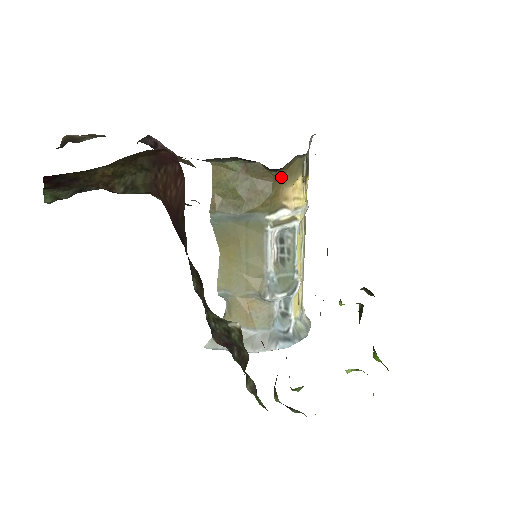
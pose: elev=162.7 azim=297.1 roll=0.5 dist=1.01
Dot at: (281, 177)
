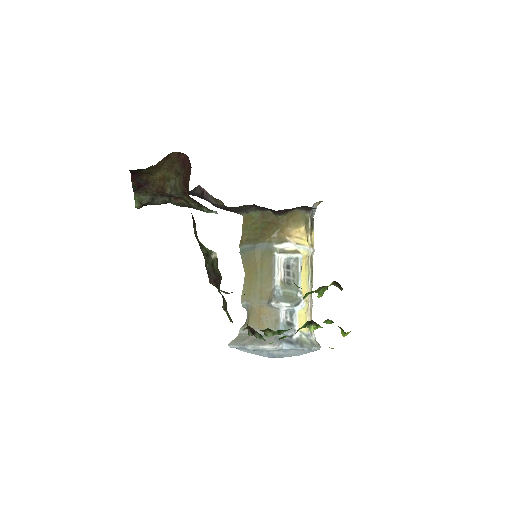
Dot at: (285, 221)
